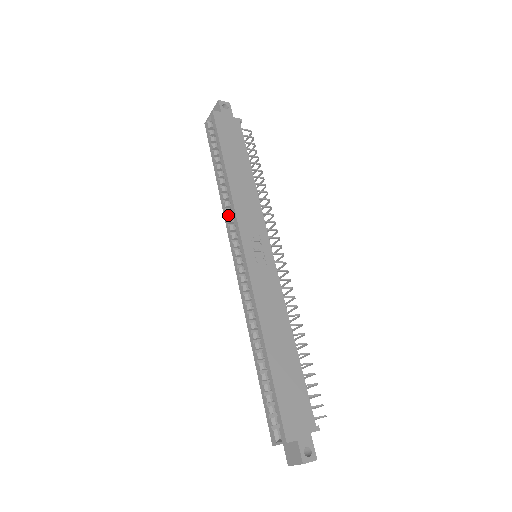
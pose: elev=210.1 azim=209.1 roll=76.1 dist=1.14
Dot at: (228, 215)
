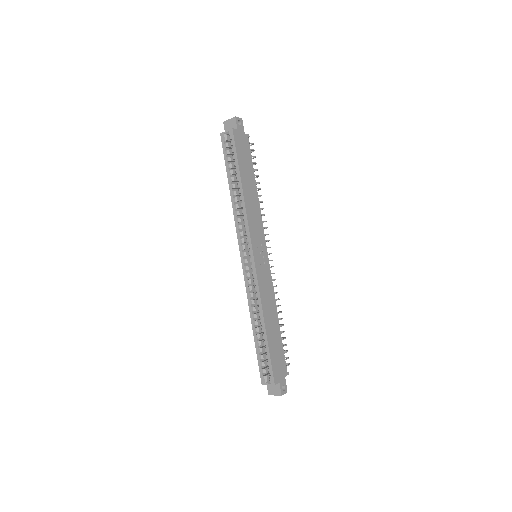
Dot at: (239, 222)
